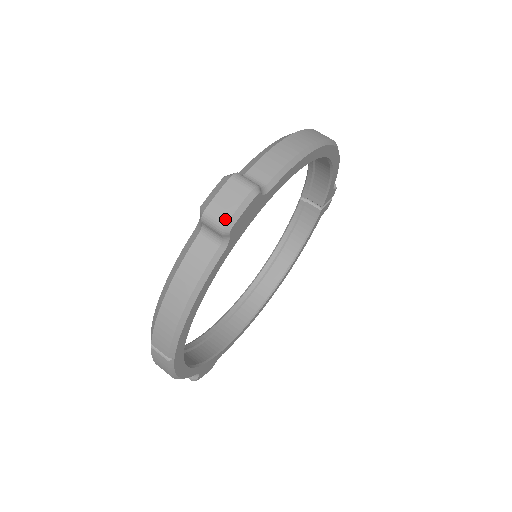
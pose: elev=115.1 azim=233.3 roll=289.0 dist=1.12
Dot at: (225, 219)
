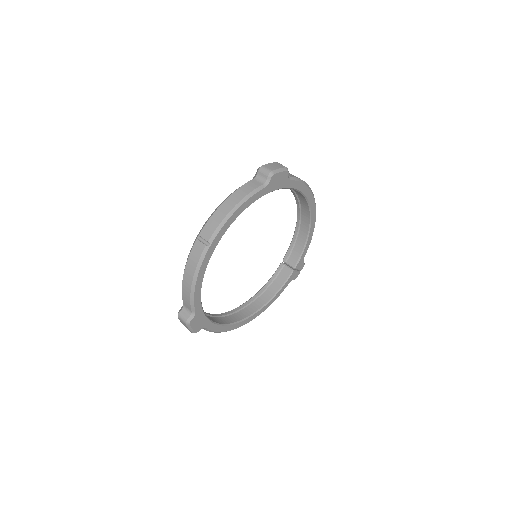
Dot at: (272, 169)
